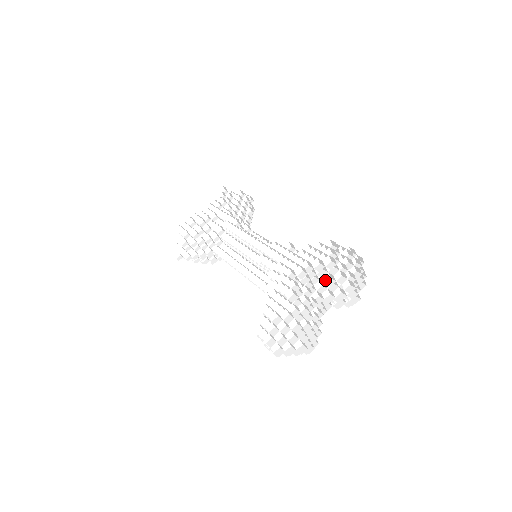
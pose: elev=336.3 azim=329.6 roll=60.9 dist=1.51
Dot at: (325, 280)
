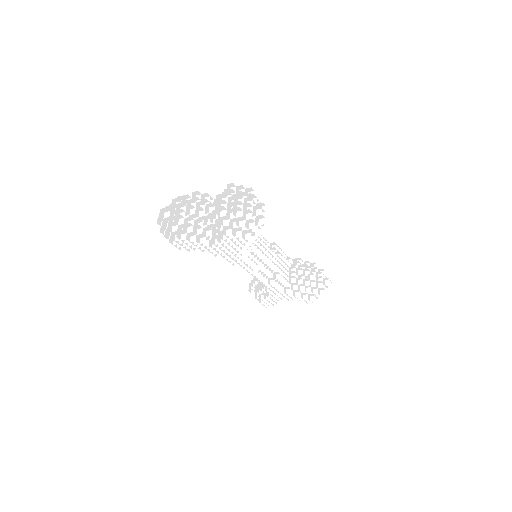
Dot at: occluded
